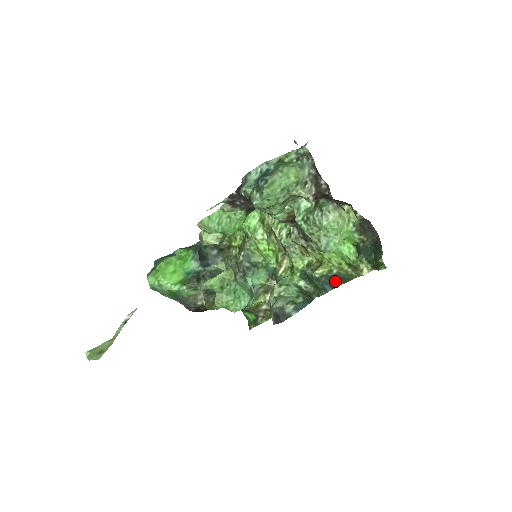
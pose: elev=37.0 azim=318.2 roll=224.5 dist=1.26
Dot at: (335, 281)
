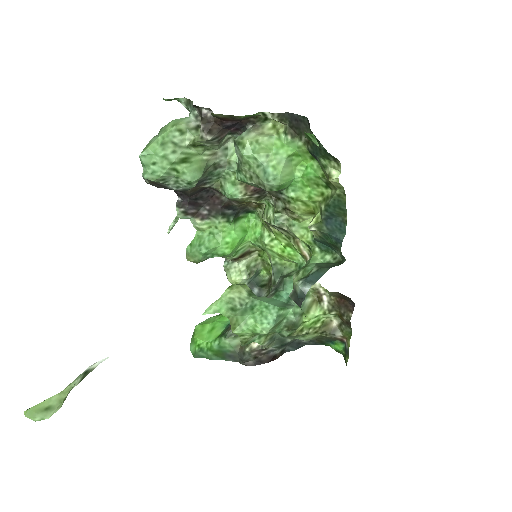
Dot at: (337, 220)
